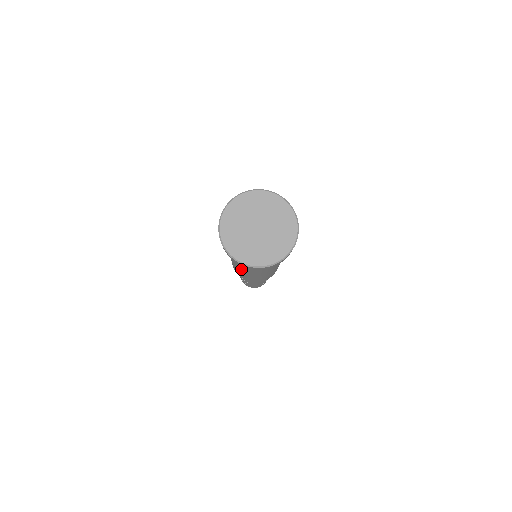
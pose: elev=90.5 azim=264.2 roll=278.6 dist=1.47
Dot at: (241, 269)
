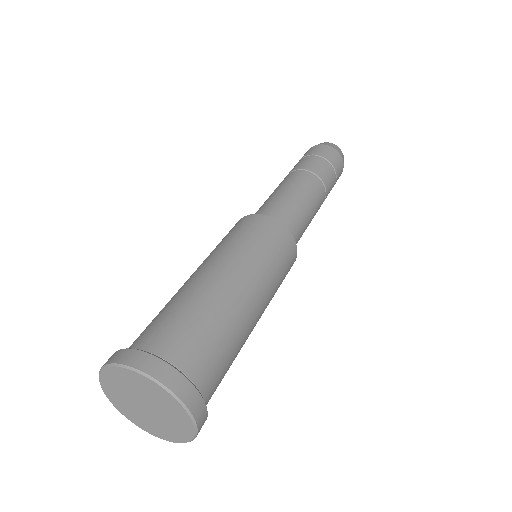
Dot at: occluded
